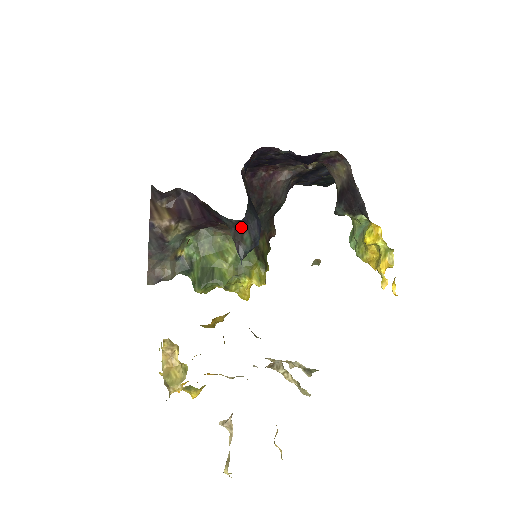
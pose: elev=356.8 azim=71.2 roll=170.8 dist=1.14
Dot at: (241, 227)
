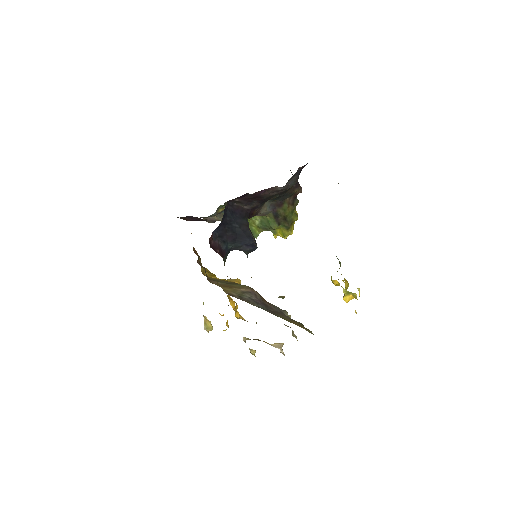
Dot at: occluded
